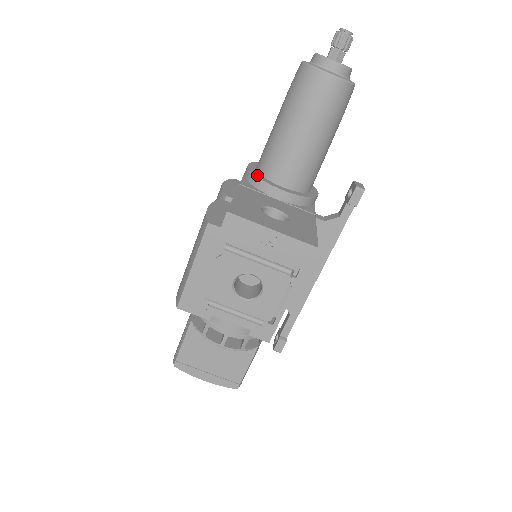
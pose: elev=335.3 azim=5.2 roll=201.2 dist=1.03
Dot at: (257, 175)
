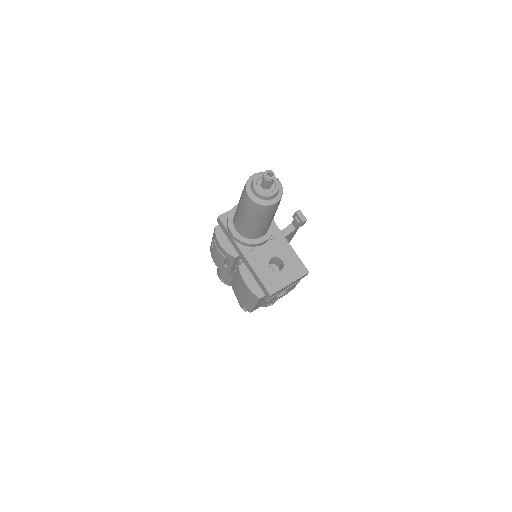
Dot at: (246, 242)
